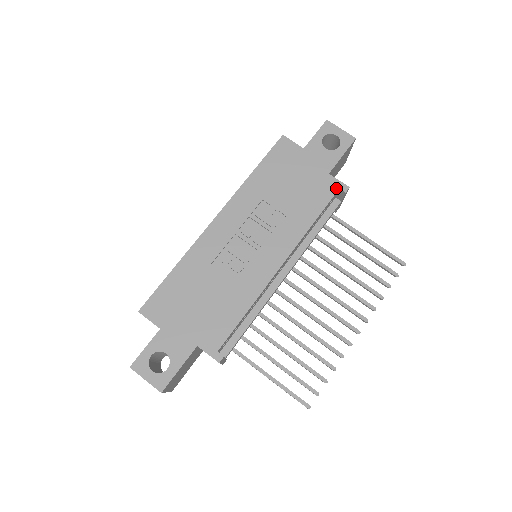
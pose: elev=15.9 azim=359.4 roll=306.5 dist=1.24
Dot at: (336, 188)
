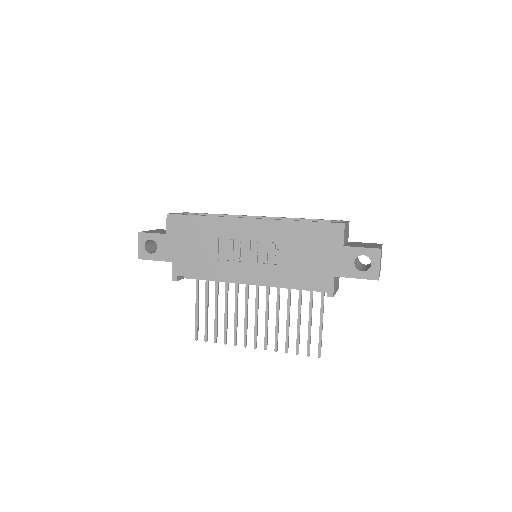
Dot at: (326, 288)
